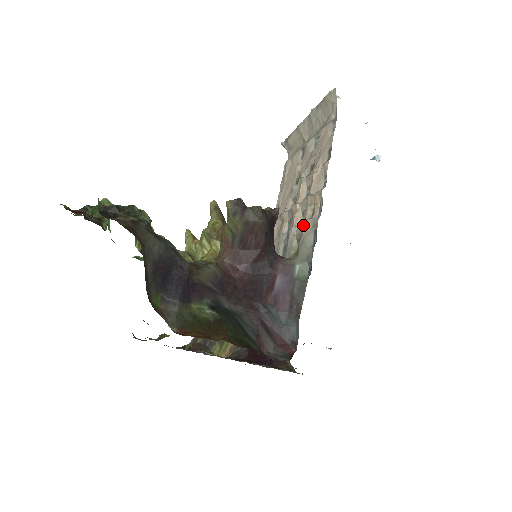
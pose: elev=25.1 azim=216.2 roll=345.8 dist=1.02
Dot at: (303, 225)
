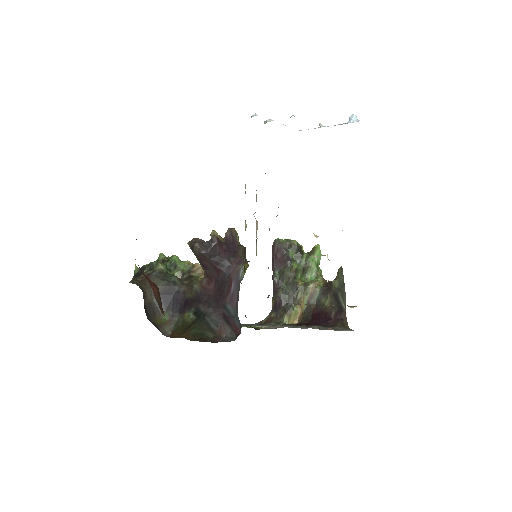
Dot at: occluded
